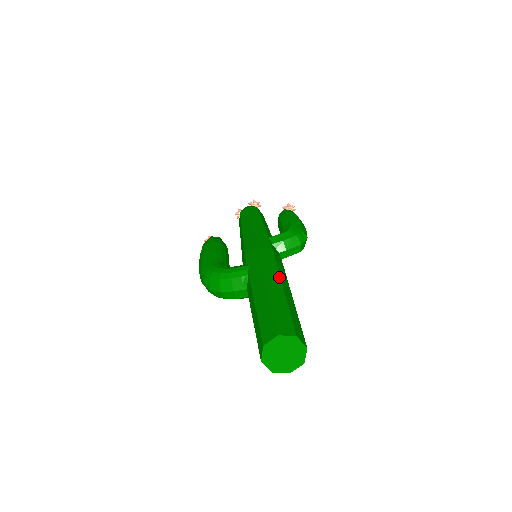
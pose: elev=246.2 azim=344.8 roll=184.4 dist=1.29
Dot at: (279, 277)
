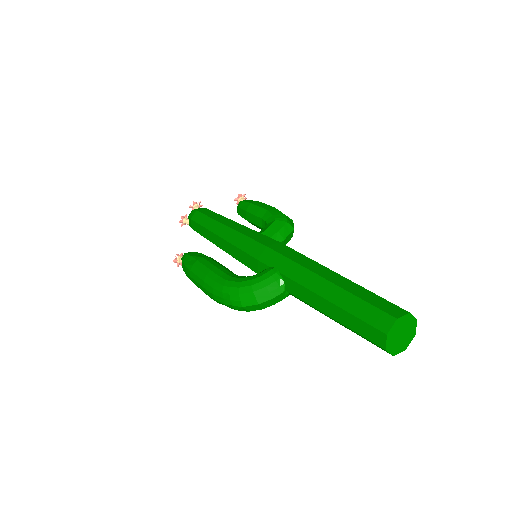
Dot at: (323, 266)
